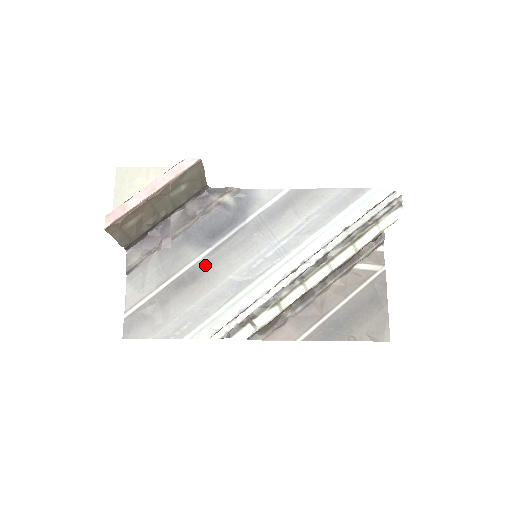
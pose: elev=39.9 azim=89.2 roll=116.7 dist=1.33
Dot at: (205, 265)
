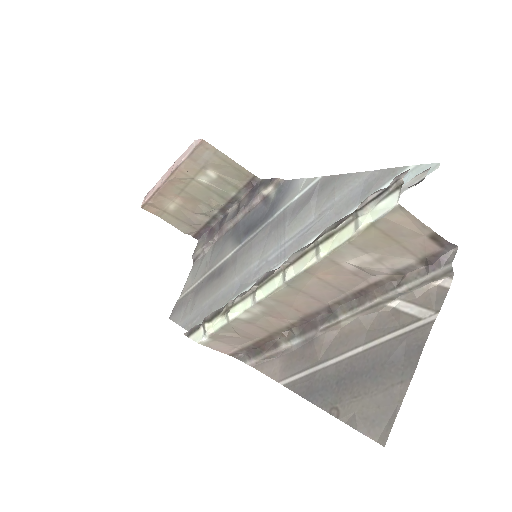
Dot at: (230, 262)
